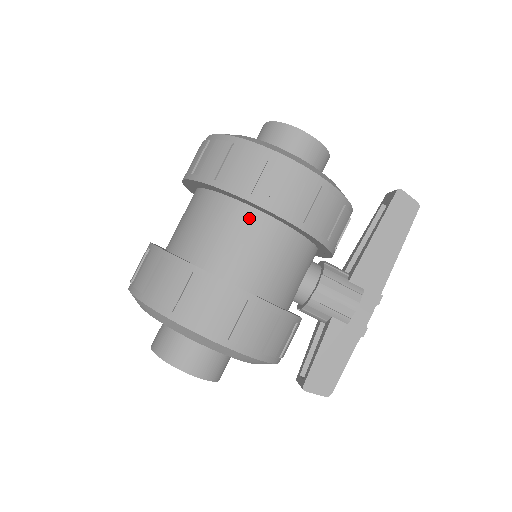
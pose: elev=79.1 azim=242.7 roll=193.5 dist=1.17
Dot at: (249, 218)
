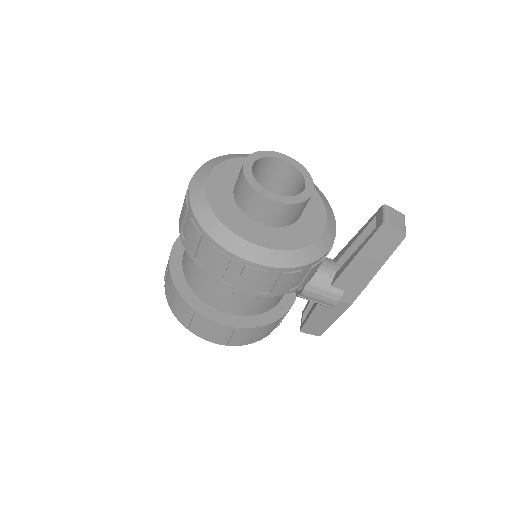
Dot at: occluded
